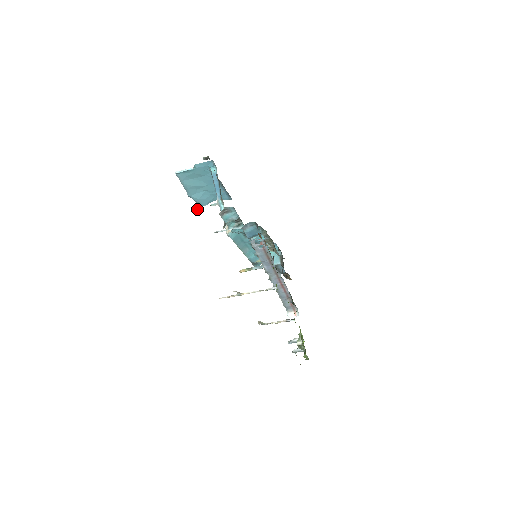
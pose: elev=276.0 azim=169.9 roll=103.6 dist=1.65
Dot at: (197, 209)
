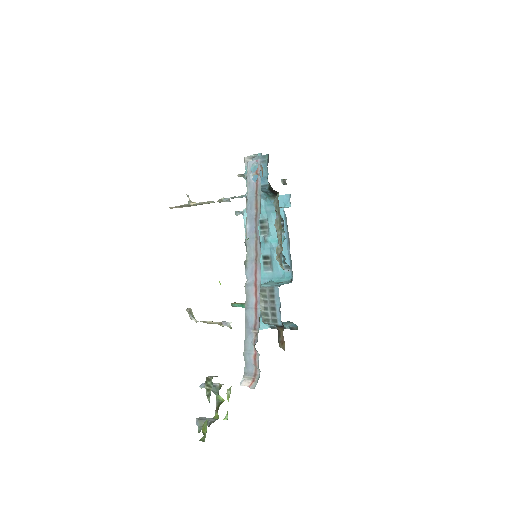
Dot at: (241, 211)
